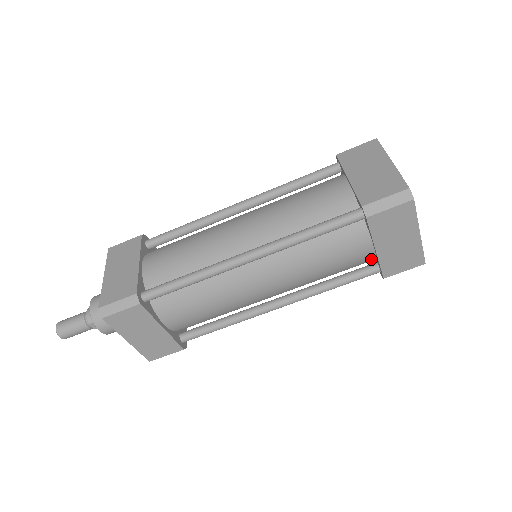
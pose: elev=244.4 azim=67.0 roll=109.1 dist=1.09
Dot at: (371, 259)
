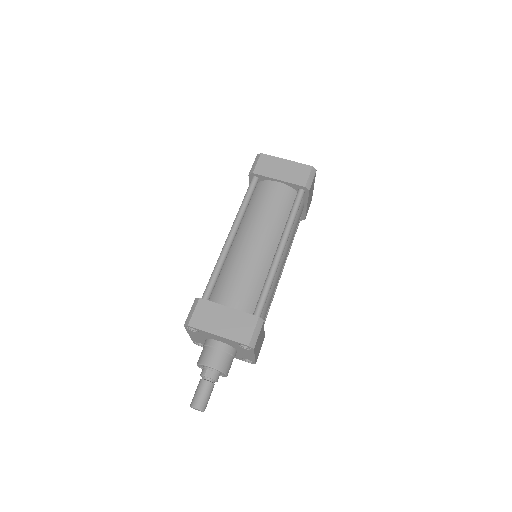
Dot at: (290, 190)
